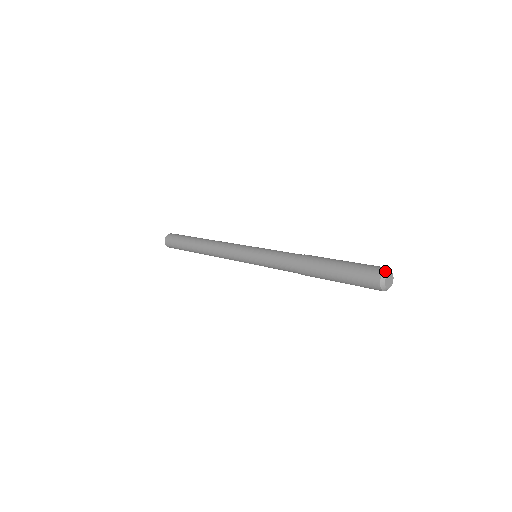
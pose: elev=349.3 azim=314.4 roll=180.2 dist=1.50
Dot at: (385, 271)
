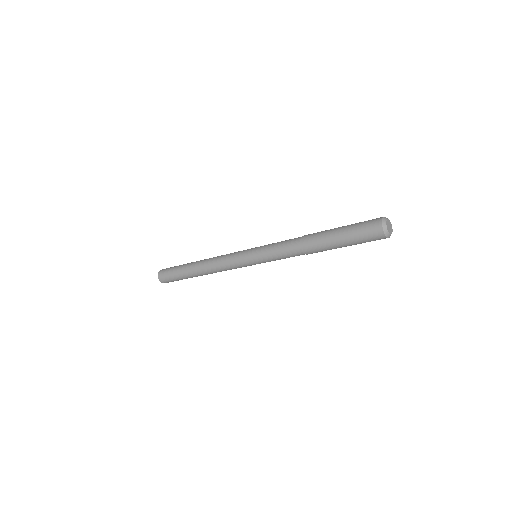
Dot at: (383, 223)
